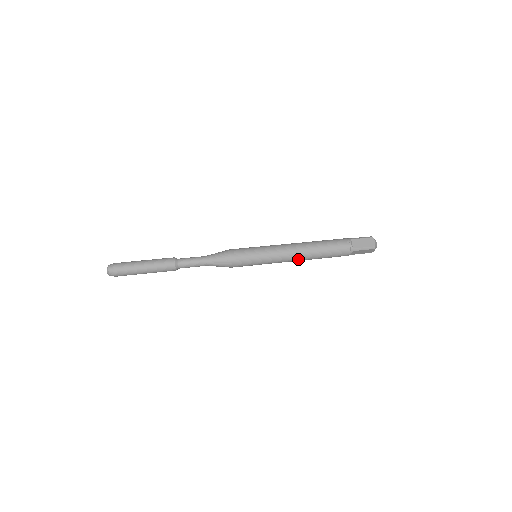
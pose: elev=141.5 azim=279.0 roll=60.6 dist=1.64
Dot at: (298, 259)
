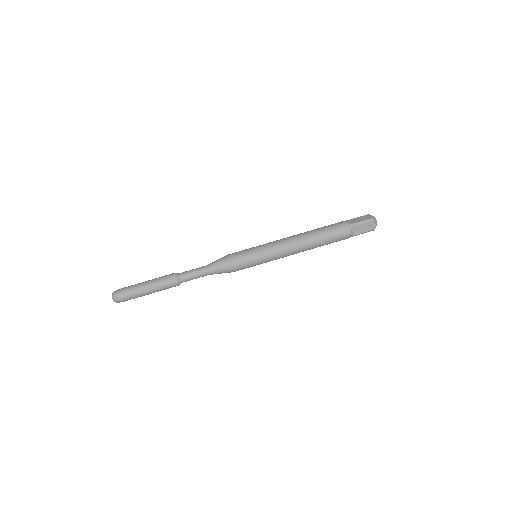
Dot at: occluded
